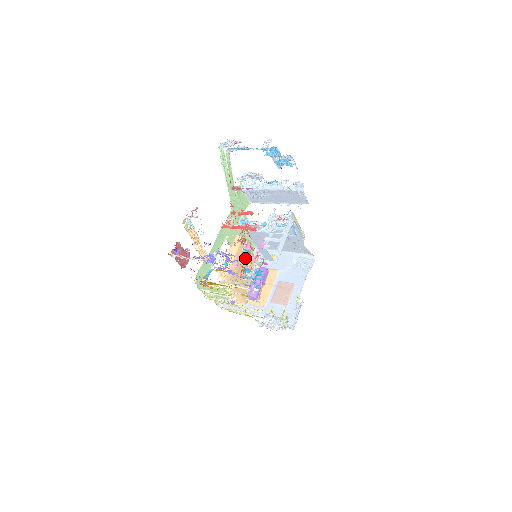
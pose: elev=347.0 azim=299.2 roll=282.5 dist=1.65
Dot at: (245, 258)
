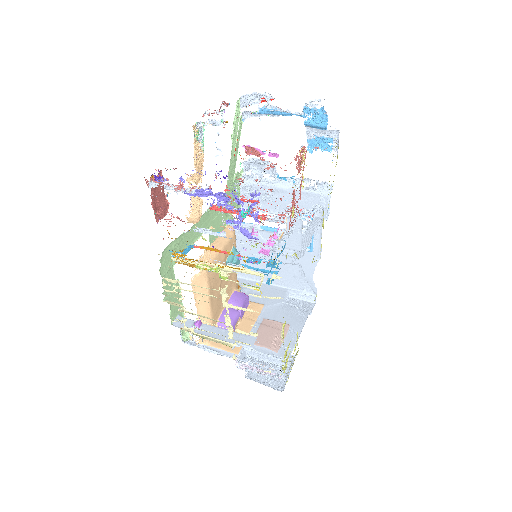
Dot at: (233, 261)
